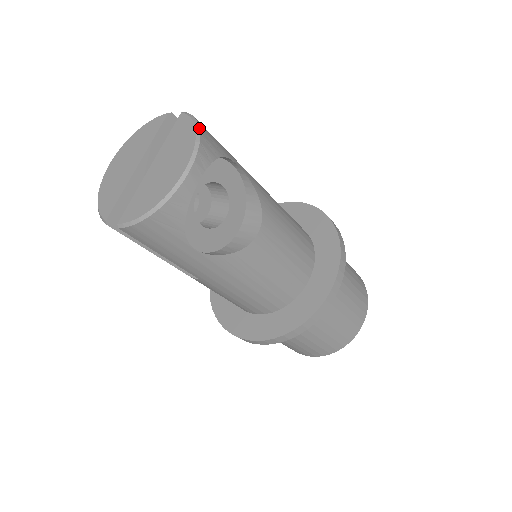
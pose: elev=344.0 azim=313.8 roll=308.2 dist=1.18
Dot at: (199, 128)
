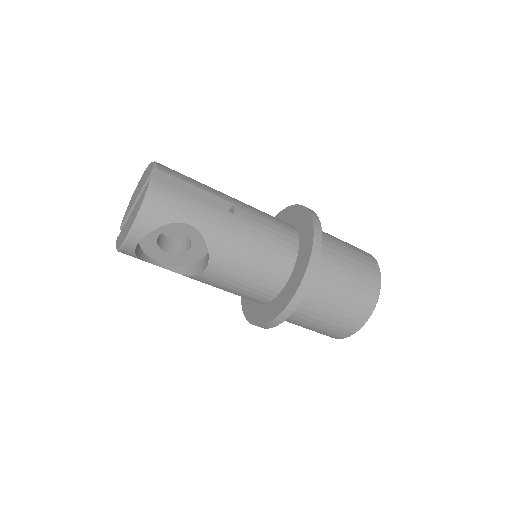
Dot at: (142, 207)
